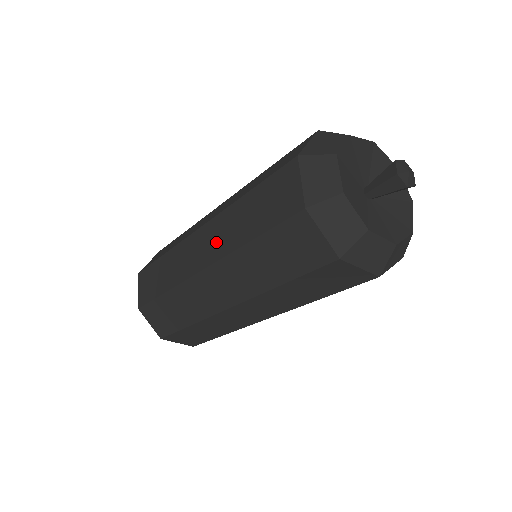
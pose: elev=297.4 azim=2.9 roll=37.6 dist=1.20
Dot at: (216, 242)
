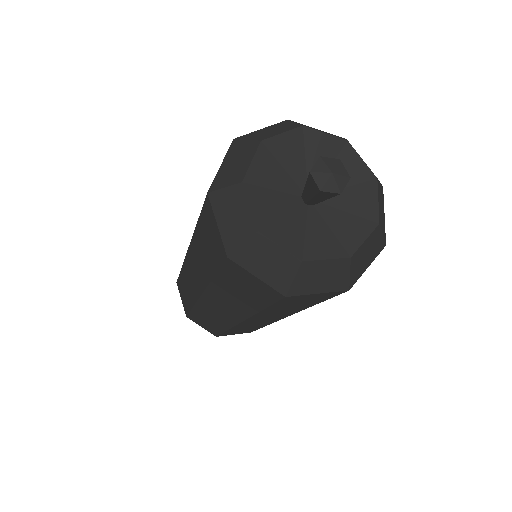
Dot at: occluded
